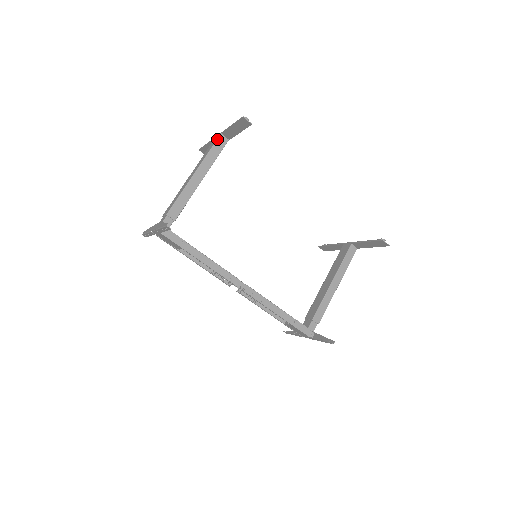
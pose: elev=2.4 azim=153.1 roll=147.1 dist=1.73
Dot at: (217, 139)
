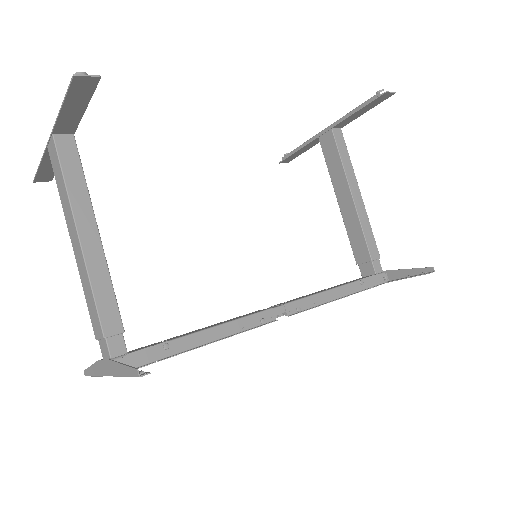
Dot at: (55, 149)
